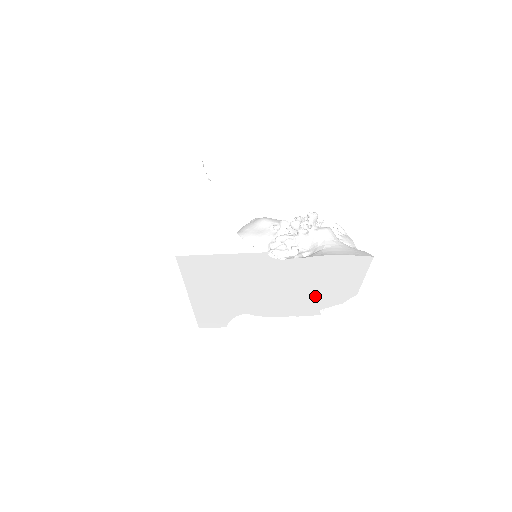
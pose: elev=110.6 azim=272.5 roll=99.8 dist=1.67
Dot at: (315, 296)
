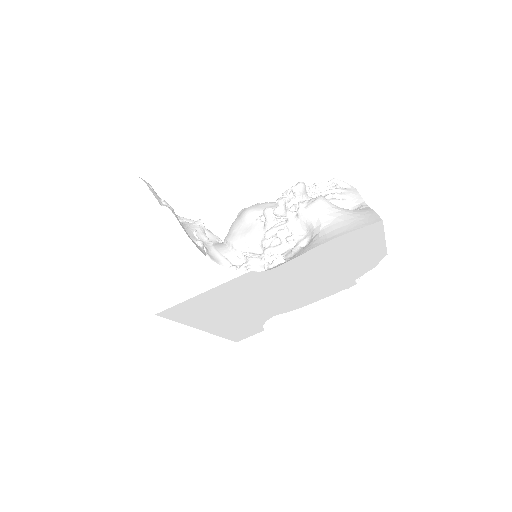
Dot at: (339, 275)
